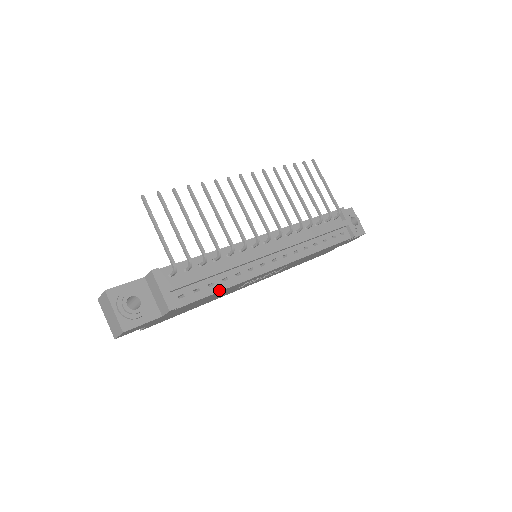
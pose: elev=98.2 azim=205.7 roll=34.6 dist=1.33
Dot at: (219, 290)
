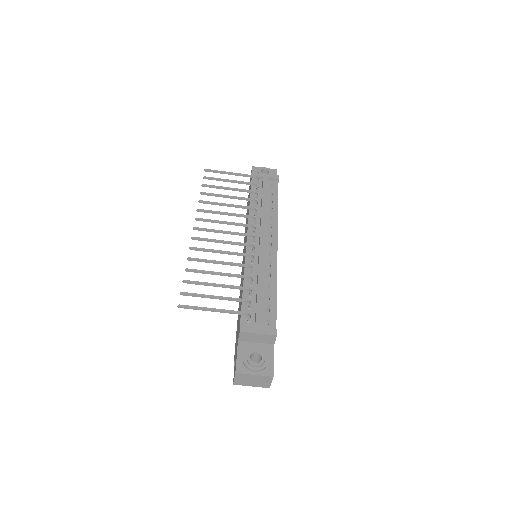
Dot at: (275, 295)
